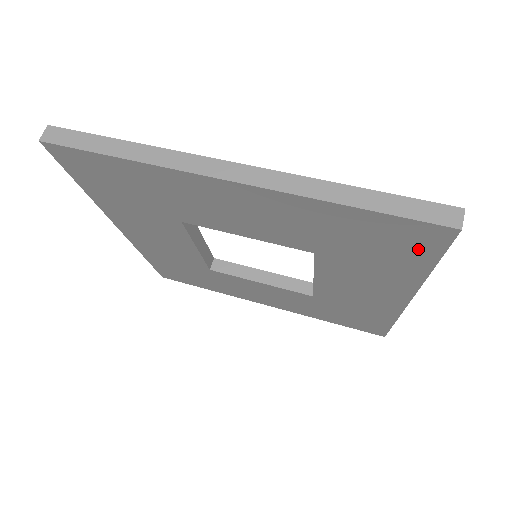
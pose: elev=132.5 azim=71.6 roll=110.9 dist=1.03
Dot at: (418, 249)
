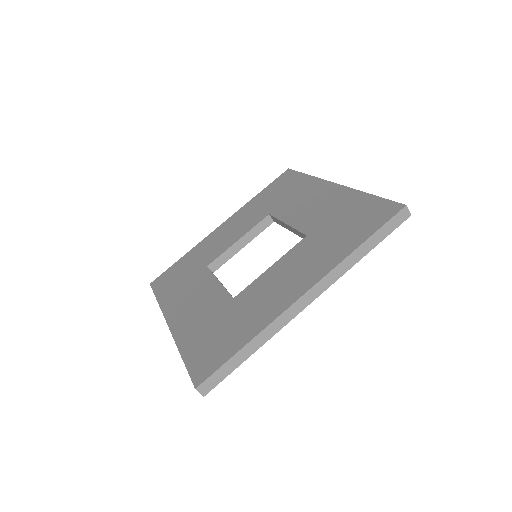
Dot at: occluded
